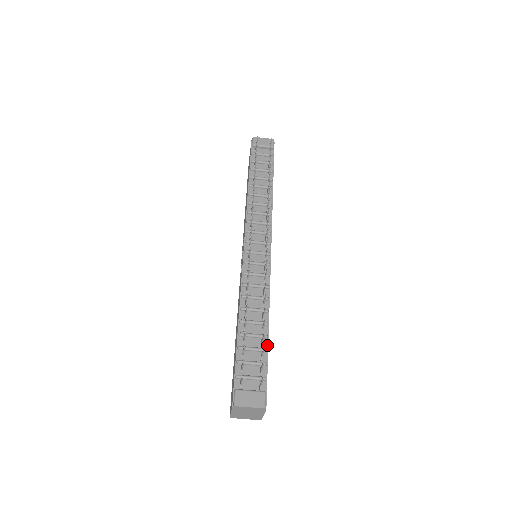
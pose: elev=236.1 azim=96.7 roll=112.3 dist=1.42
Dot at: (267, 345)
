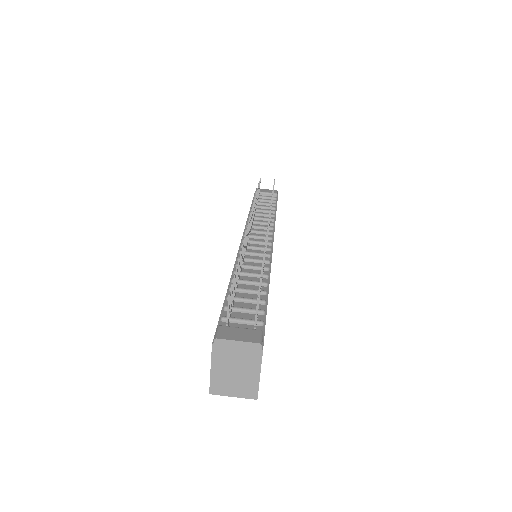
Dot at: (266, 300)
